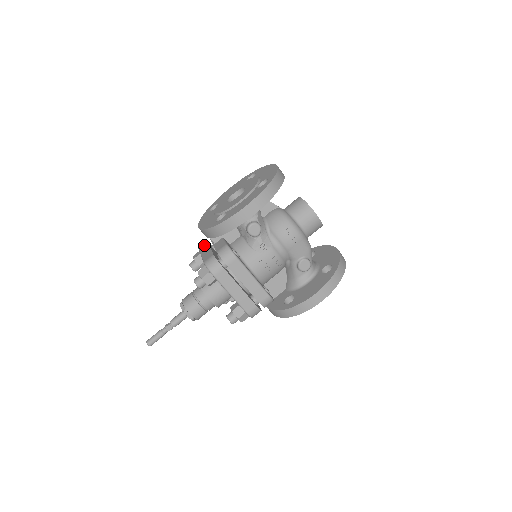
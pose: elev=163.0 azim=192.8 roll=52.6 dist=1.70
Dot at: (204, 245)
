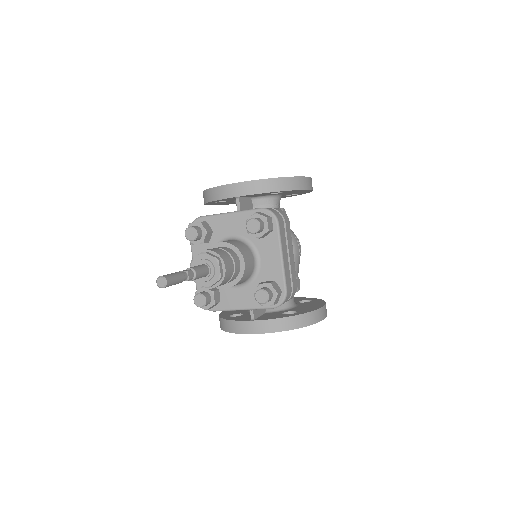
Dot at: occluded
